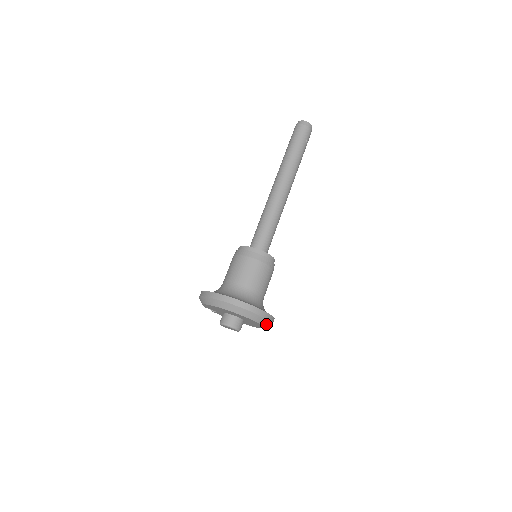
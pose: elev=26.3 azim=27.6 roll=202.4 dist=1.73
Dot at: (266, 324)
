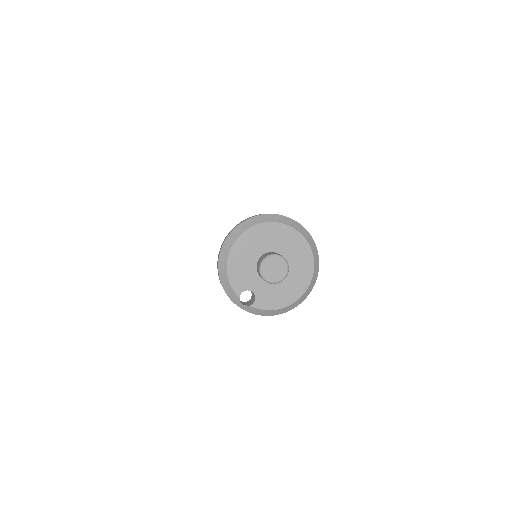
Dot at: (304, 234)
